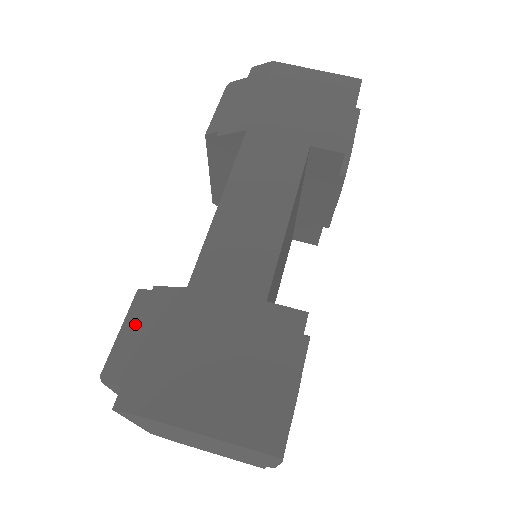
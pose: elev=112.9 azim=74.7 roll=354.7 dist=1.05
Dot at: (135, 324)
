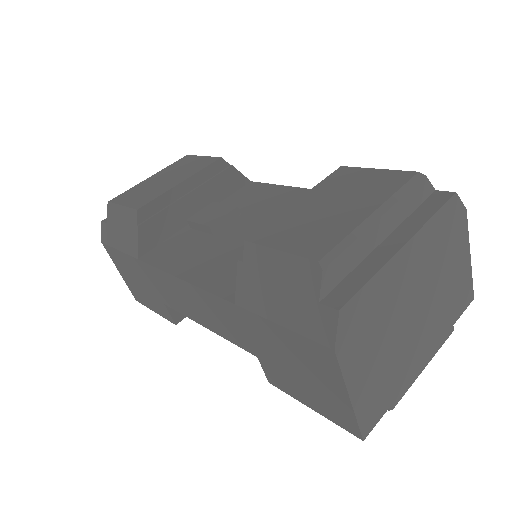
Dot at: (124, 219)
